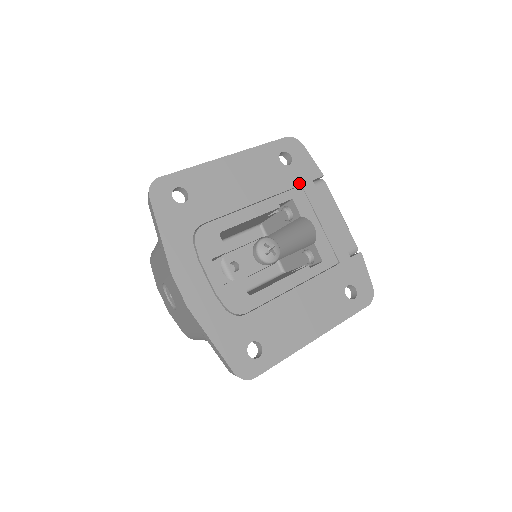
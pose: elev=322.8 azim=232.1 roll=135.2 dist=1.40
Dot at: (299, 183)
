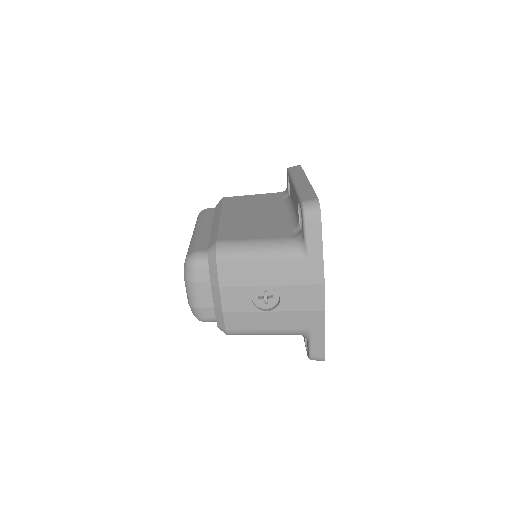
Dot at: occluded
